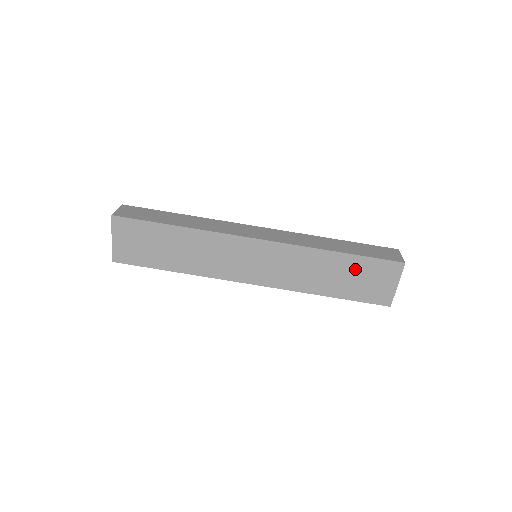
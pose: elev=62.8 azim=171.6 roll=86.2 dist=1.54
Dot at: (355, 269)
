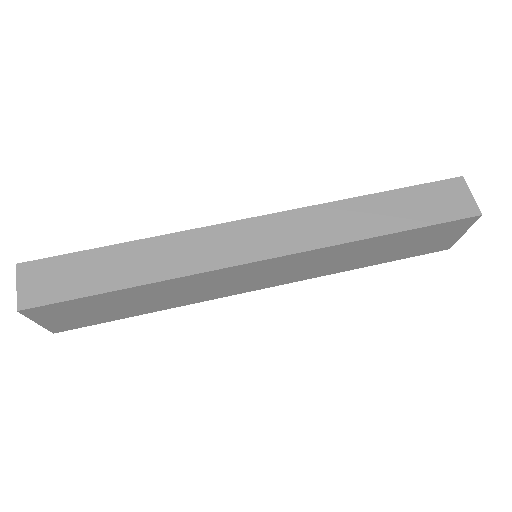
Dot at: (407, 240)
